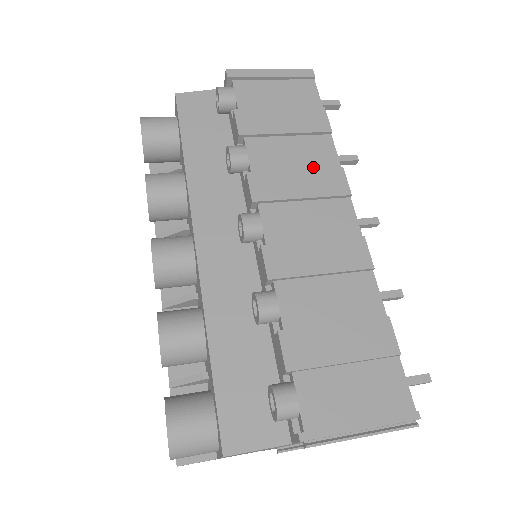
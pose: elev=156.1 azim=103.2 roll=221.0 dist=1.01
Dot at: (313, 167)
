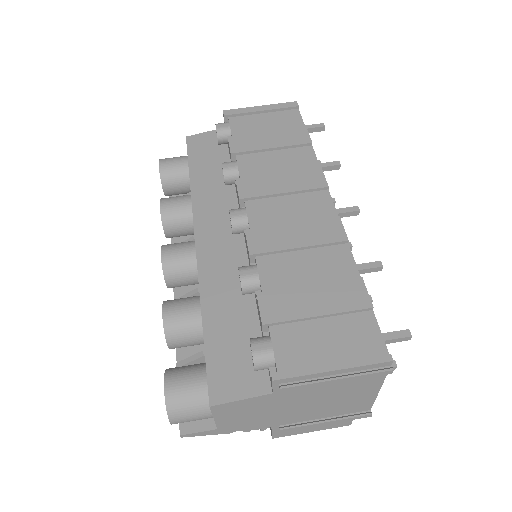
Dot at: (295, 170)
